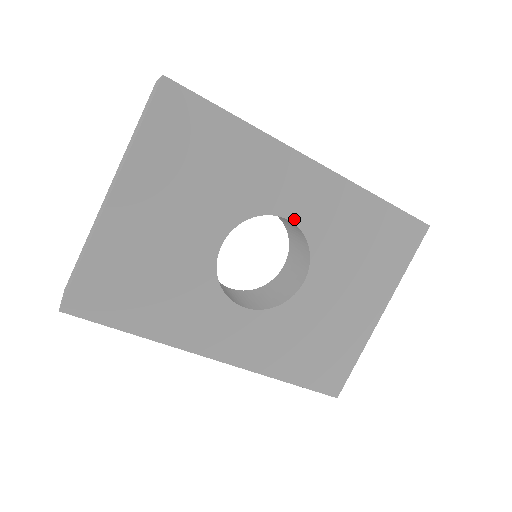
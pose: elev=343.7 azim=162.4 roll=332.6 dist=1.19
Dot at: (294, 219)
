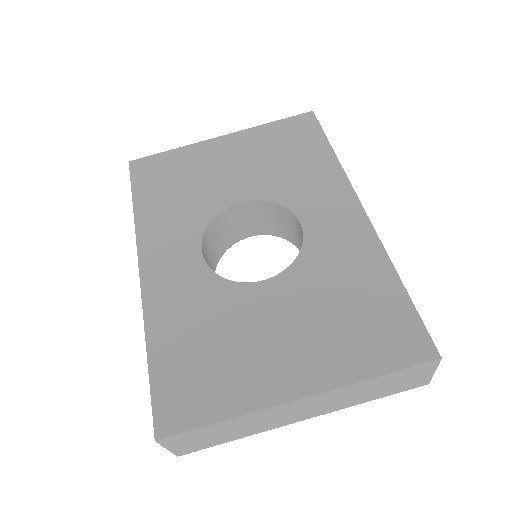
Dot at: (306, 229)
